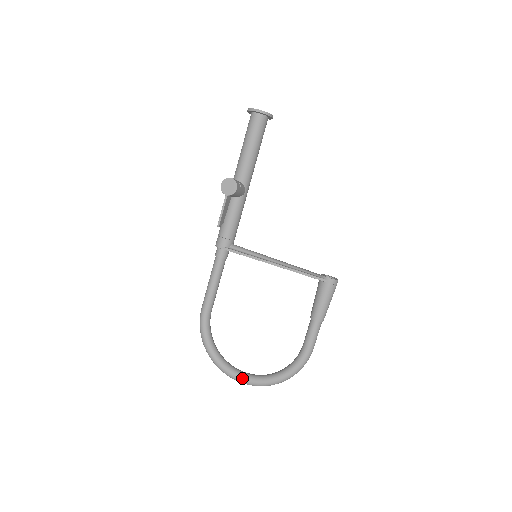
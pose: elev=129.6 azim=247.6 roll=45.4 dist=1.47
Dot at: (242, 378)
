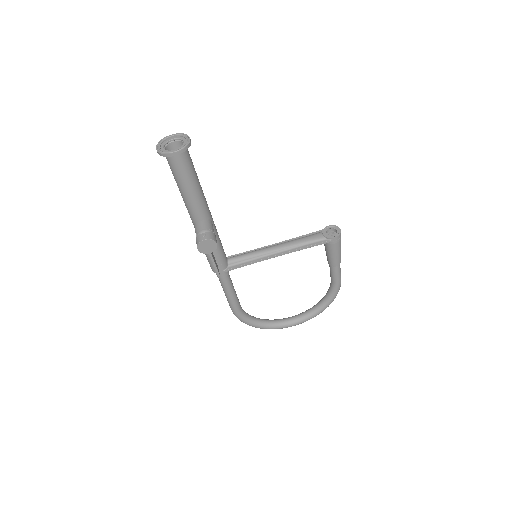
Dot at: (295, 324)
